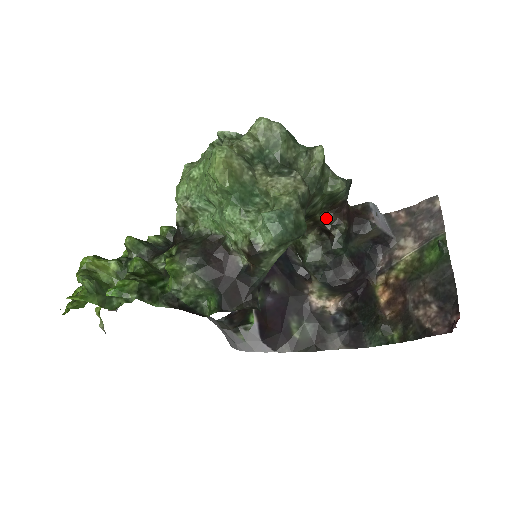
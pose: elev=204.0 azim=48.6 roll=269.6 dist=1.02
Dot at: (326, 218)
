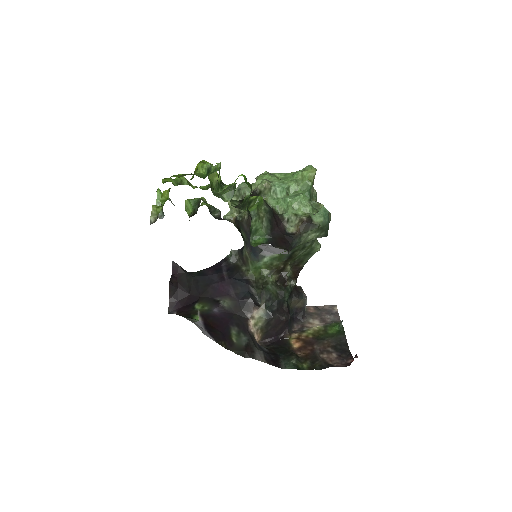
Dot at: (290, 270)
